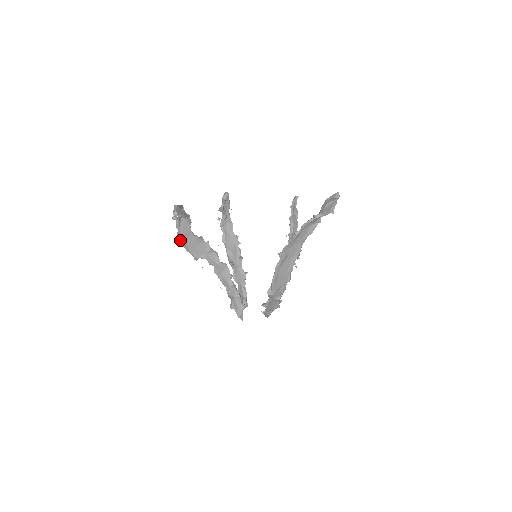
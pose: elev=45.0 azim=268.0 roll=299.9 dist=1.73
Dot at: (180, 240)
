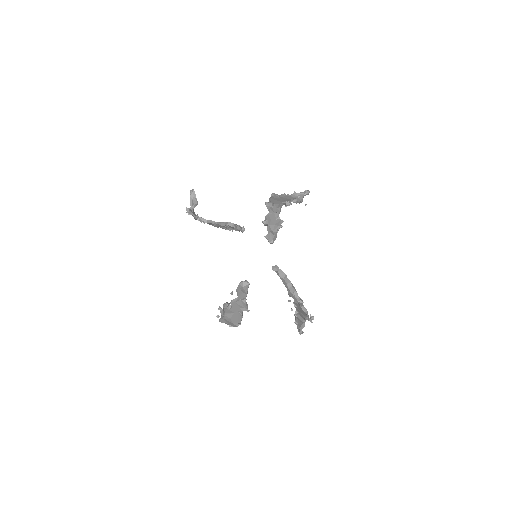
Dot at: (188, 211)
